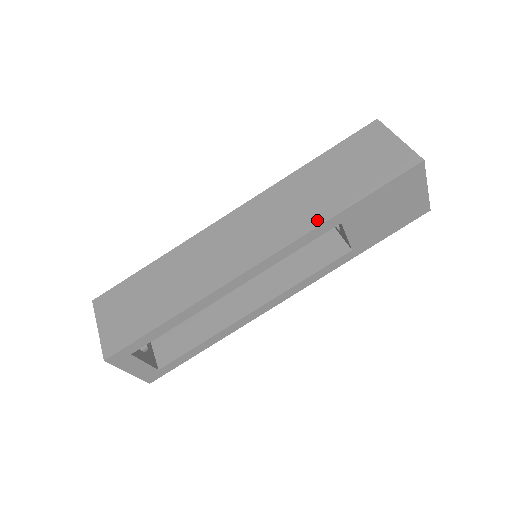
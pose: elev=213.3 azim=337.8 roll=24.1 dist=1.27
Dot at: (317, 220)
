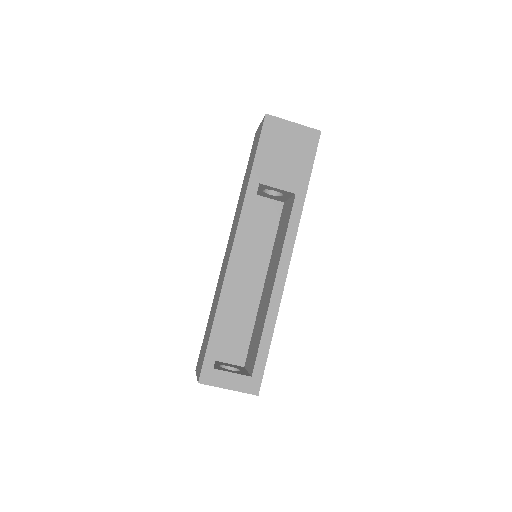
Dot at: (244, 195)
